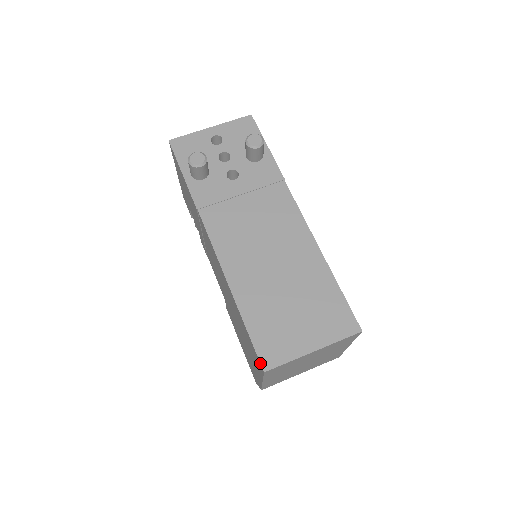
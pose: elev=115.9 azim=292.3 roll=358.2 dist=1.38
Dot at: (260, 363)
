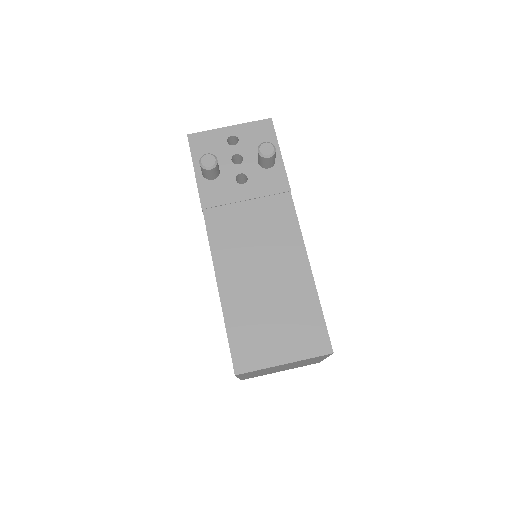
Dot at: (233, 366)
